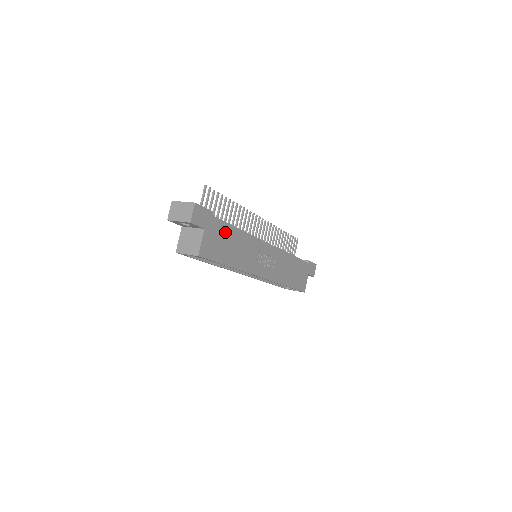
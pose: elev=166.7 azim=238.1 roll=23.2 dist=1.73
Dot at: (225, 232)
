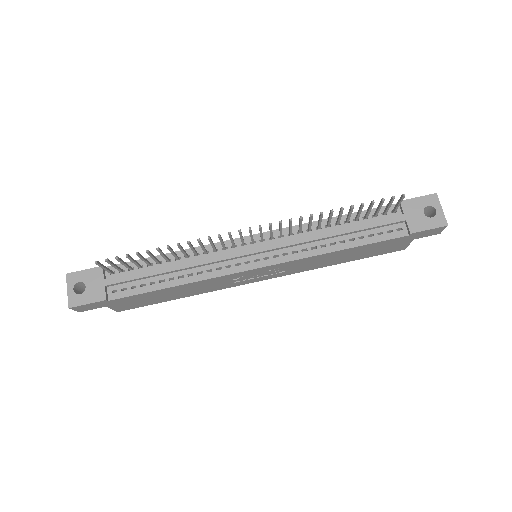
Dot at: (145, 296)
